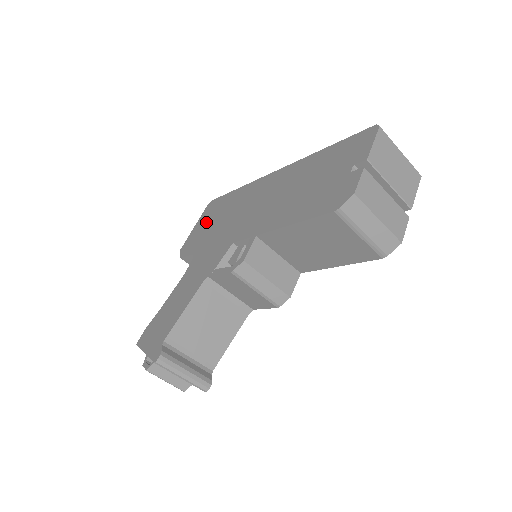
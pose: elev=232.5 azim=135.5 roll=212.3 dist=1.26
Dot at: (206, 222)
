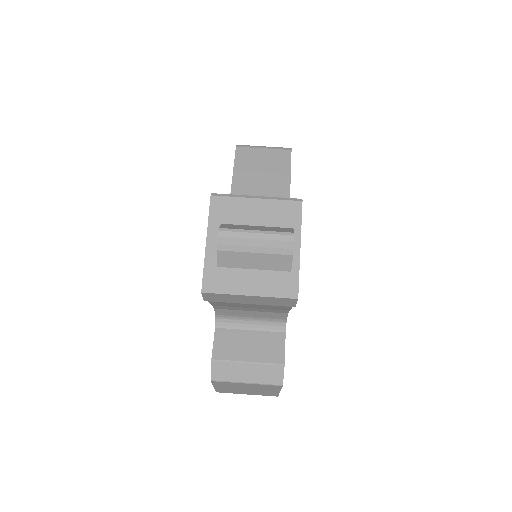
Dot at: occluded
